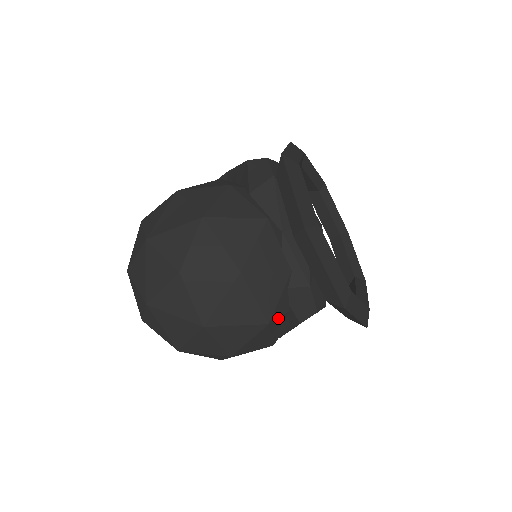
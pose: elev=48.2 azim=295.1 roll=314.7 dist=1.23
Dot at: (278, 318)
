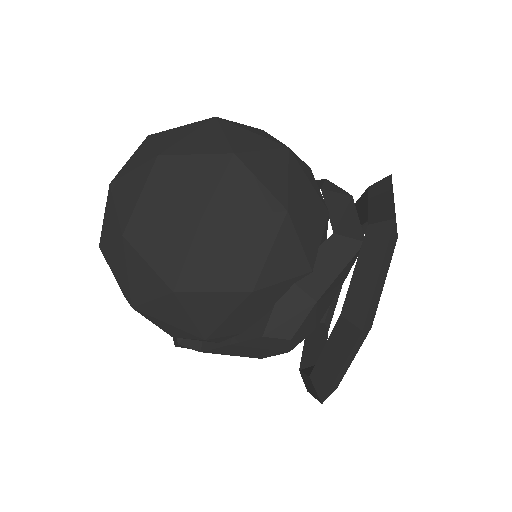
Dot at: (258, 302)
